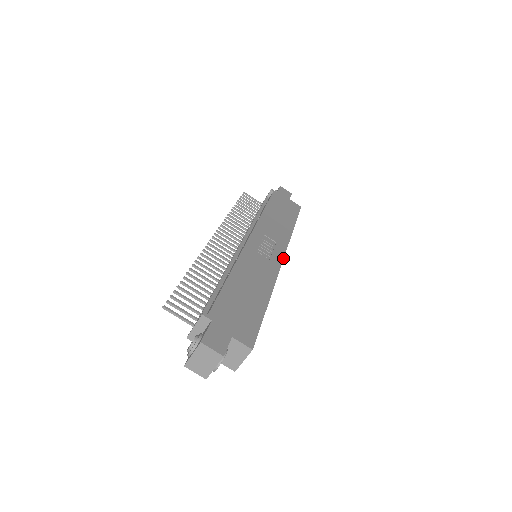
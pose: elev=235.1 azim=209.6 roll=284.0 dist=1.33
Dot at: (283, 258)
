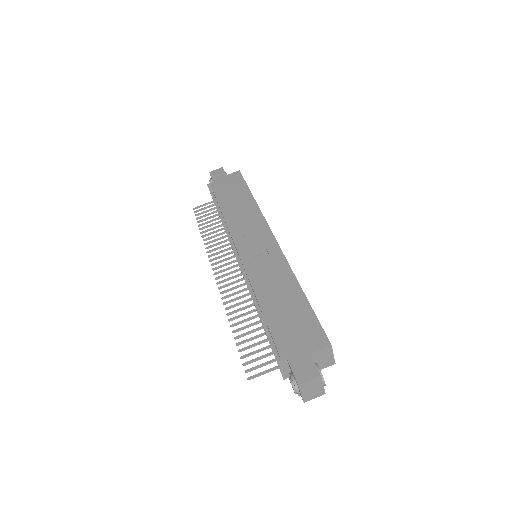
Dot at: (274, 238)
